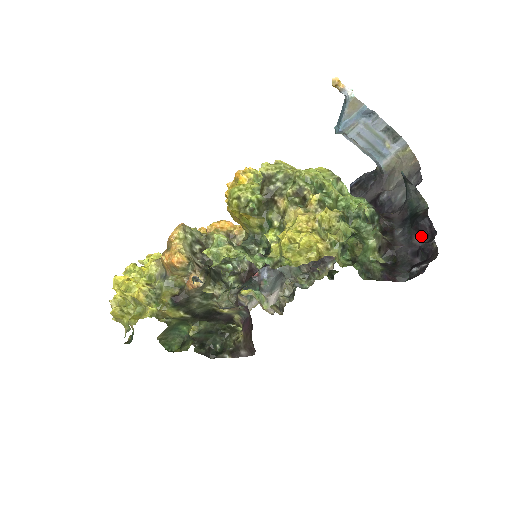
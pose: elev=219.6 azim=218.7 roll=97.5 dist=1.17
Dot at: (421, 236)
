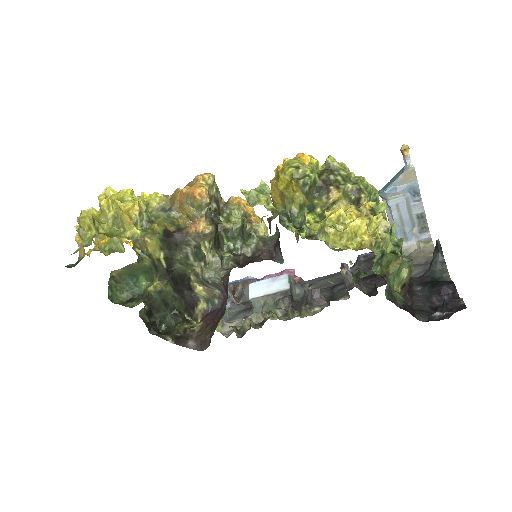
Dot at: (441, 298)
